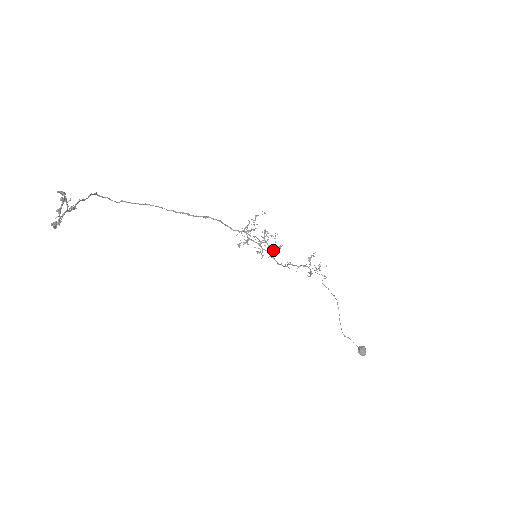
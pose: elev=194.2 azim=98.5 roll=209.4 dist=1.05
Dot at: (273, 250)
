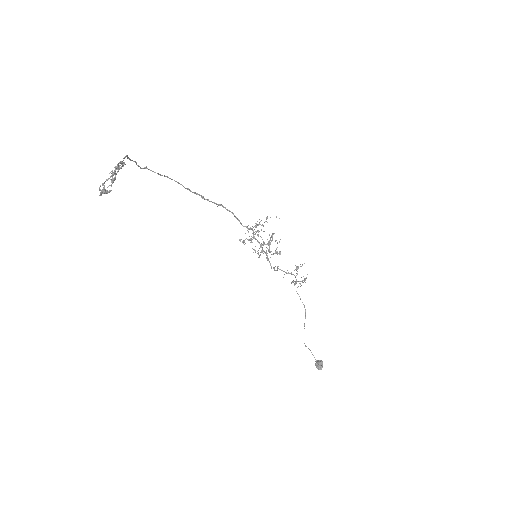
Dot at: (273, 254)
